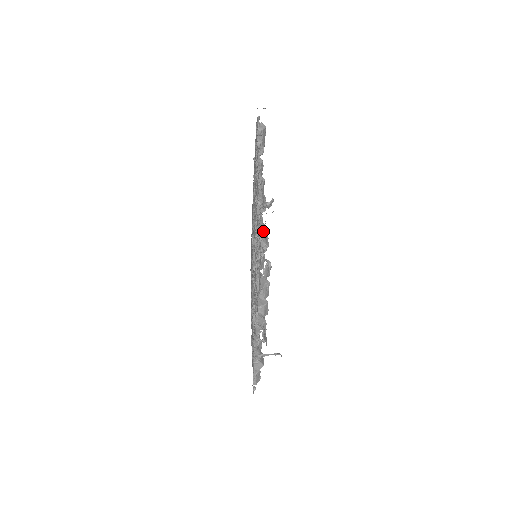
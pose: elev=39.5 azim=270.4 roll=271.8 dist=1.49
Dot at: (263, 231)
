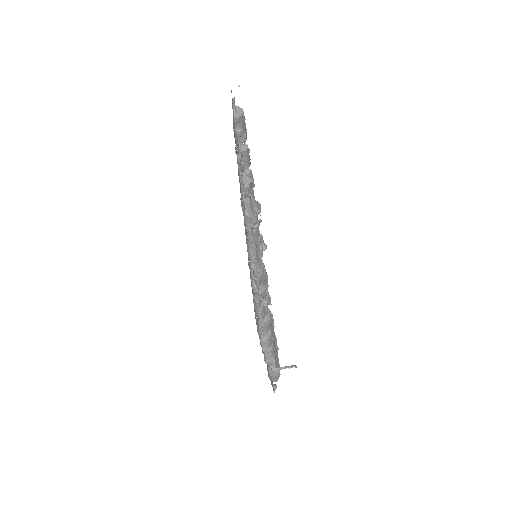
Dot at: (255, 254)
